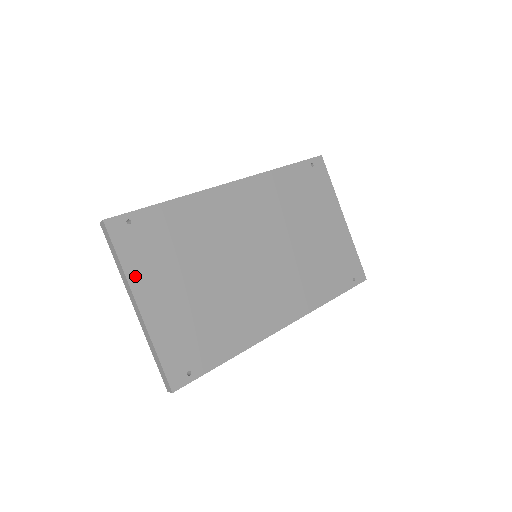
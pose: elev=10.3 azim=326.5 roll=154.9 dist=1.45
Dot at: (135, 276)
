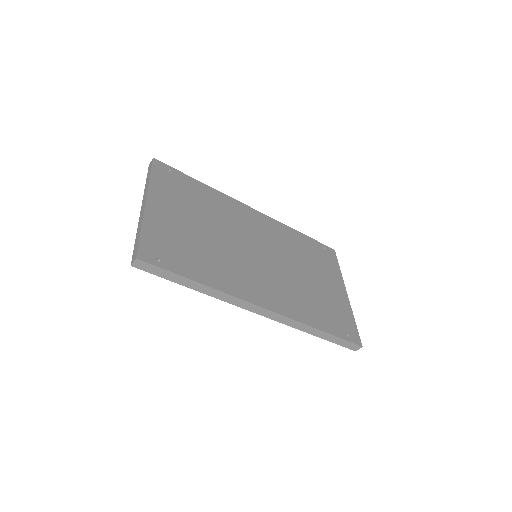
Dot at: (155, 189)
